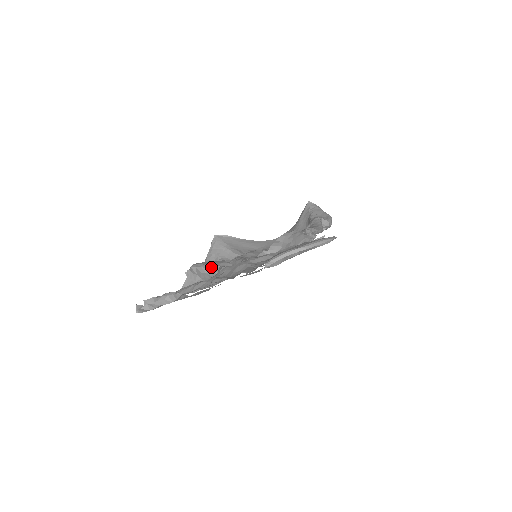
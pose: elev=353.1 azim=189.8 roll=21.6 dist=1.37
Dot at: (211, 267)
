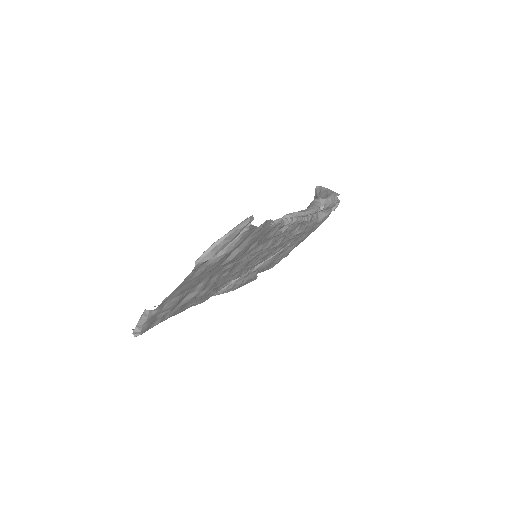
Dot at: occluded
